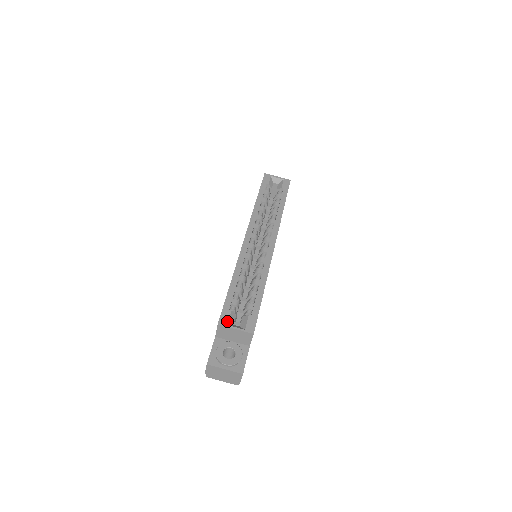
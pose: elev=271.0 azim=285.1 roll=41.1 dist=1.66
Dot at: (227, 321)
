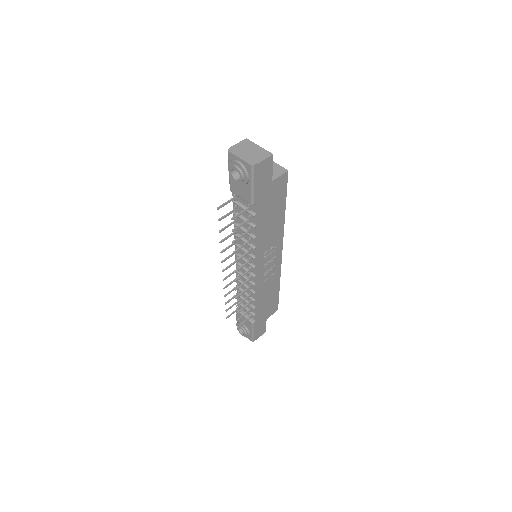
Dot at: occluded
